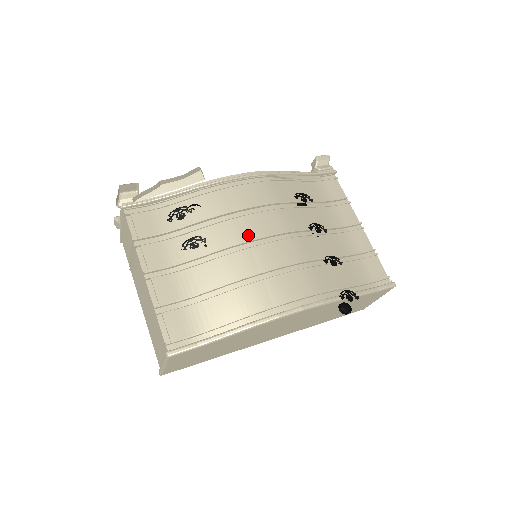
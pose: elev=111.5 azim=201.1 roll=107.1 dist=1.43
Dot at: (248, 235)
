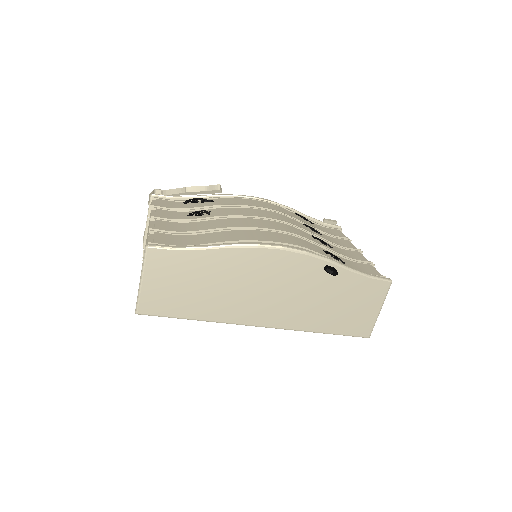
Dot at: (247, 214)
